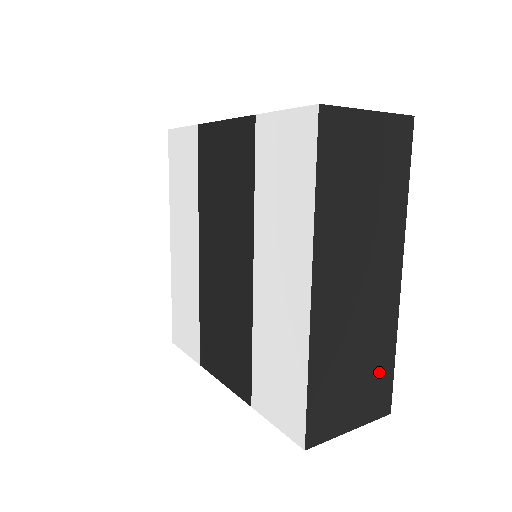
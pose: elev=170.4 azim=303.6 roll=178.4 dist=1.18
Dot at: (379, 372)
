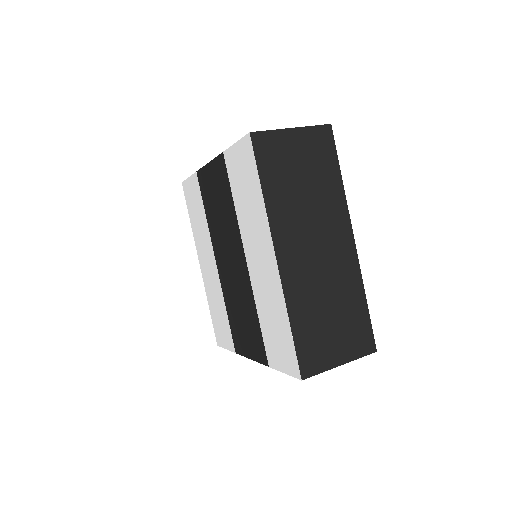
Dot at: (355, 317)
